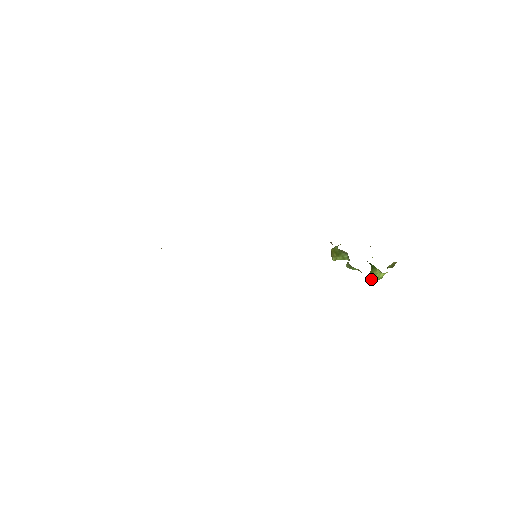
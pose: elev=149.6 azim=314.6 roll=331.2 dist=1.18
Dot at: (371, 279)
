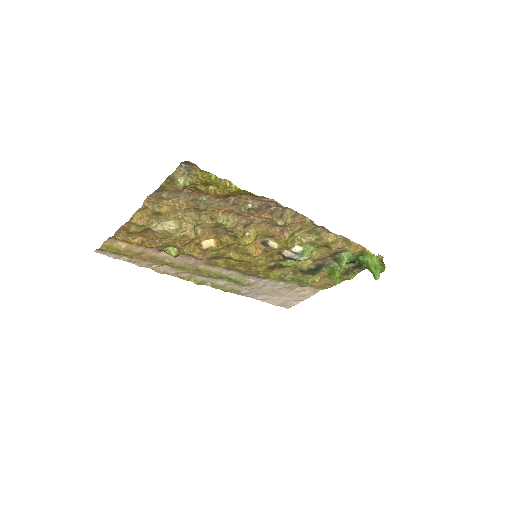
Dot at: (373, 271)
